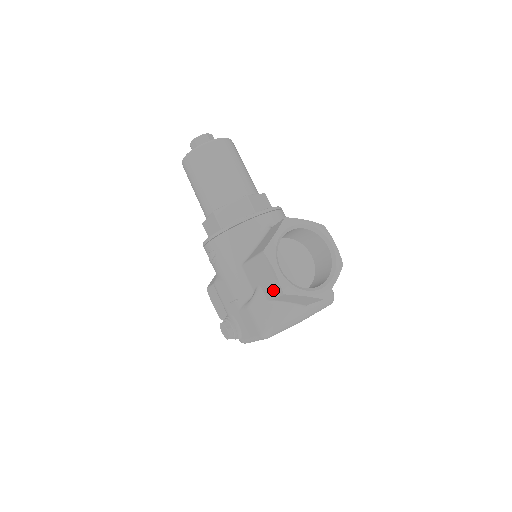
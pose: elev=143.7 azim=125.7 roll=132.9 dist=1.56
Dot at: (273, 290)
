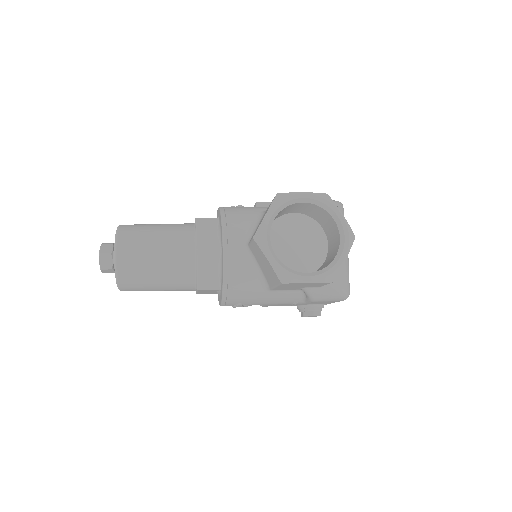
Dot at: occluded
